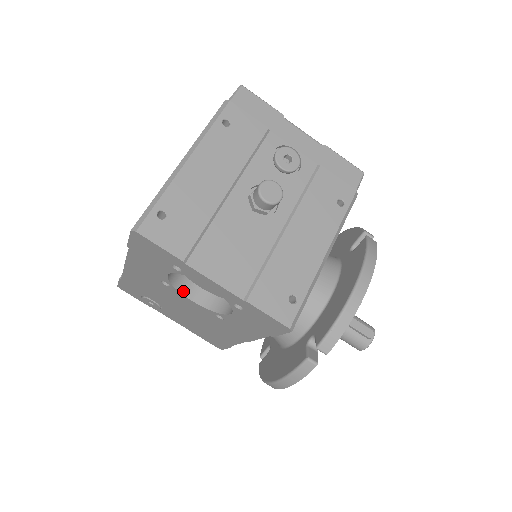
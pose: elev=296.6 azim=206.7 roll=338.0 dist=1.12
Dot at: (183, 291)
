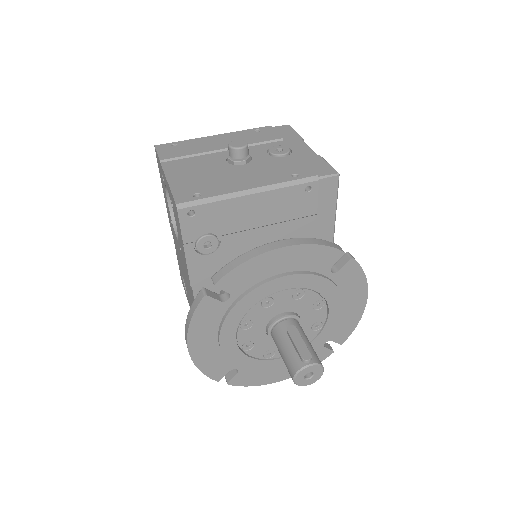
Dot at: (176, 228)
